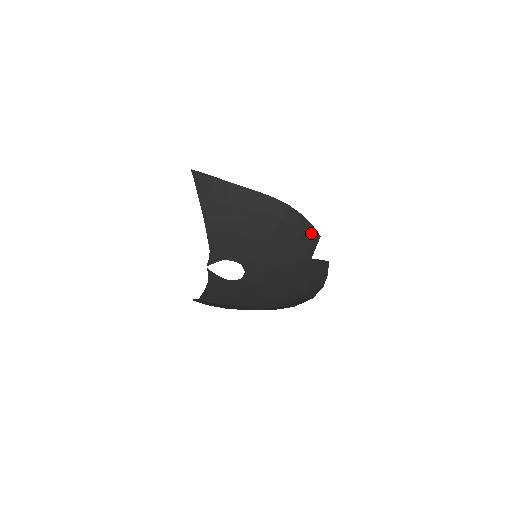
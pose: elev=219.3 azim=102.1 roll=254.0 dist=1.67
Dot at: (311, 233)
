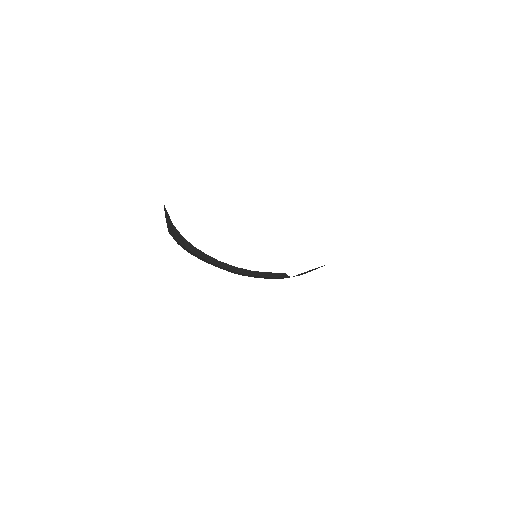
Dot at: (273, 274)
